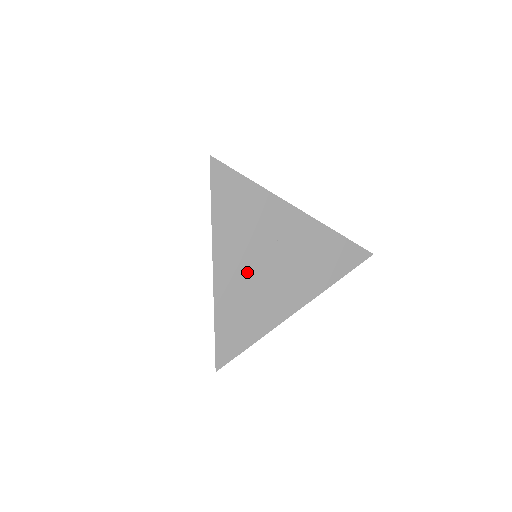
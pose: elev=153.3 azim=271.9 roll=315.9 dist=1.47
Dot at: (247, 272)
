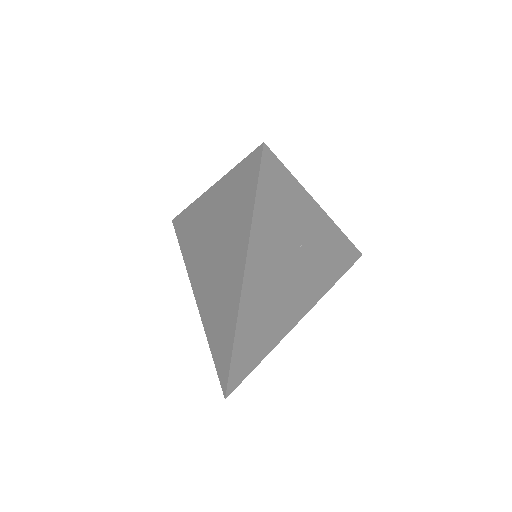
Dot at: (271, 283)
